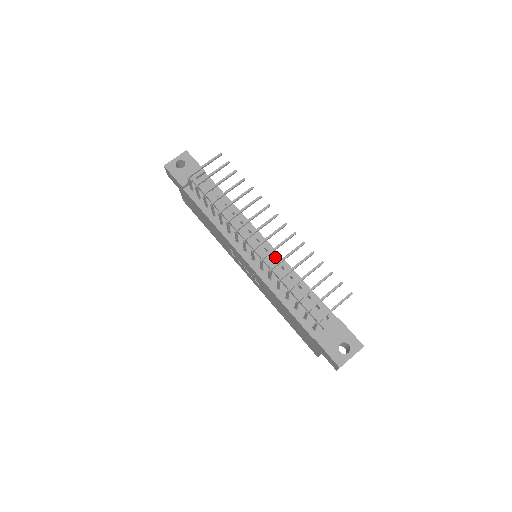
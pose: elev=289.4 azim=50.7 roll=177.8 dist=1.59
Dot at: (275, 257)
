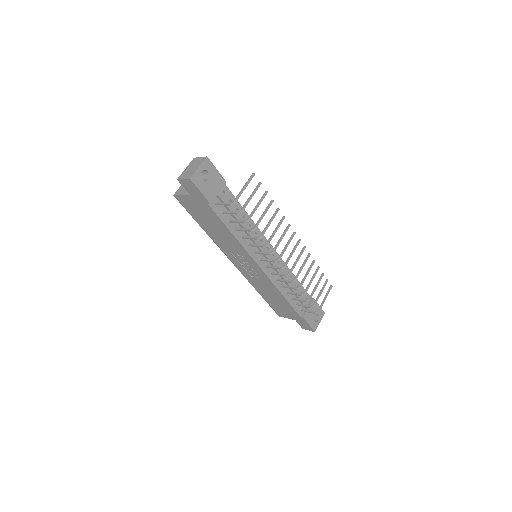
Dot at: occluded
